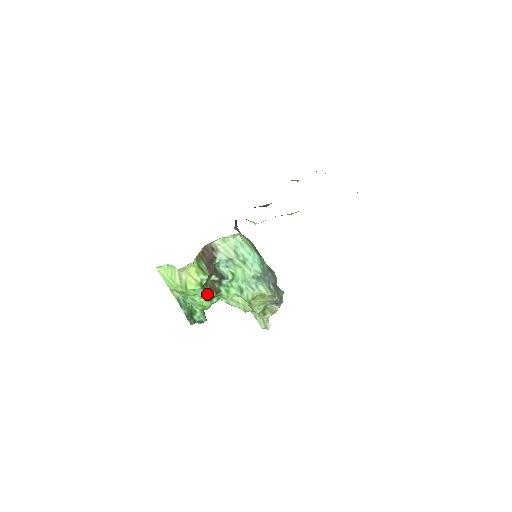
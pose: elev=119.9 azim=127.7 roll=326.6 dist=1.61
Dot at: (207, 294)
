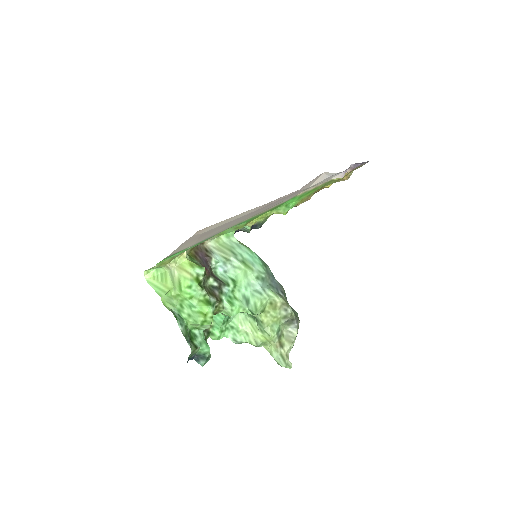
Dot at: (206, 297)
